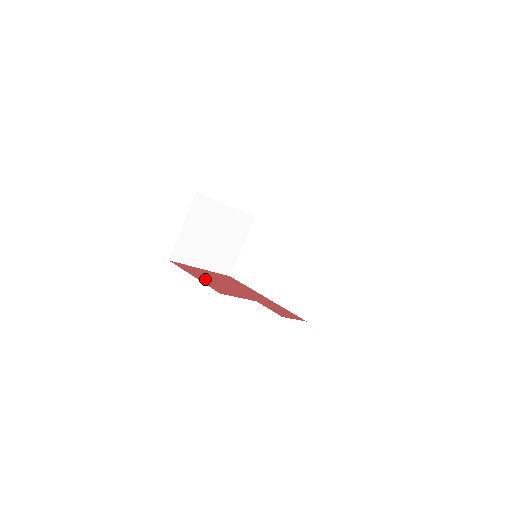
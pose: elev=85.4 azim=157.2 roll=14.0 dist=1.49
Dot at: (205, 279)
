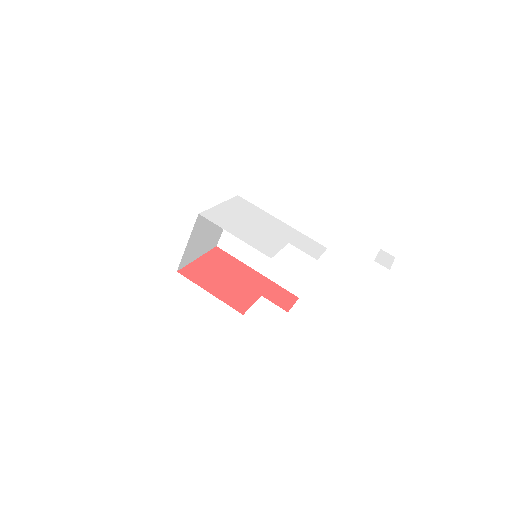
Dot at: (217, 288)
